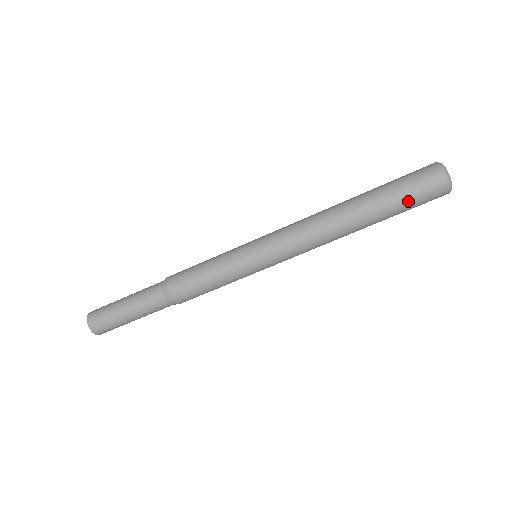
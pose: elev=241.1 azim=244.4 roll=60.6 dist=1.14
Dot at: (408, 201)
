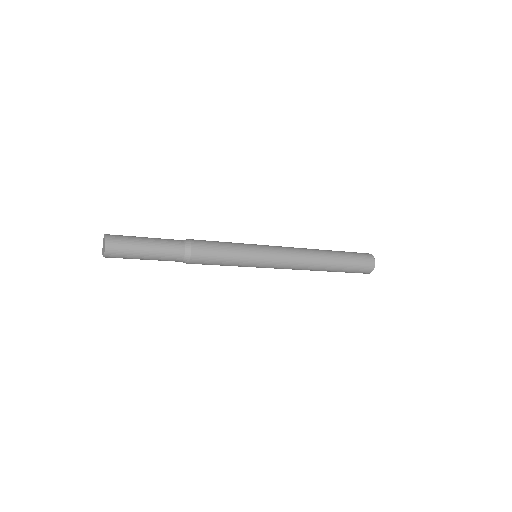
Dot at: occluded
